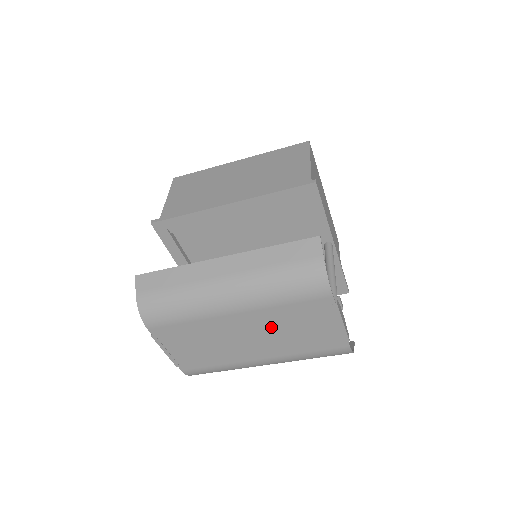
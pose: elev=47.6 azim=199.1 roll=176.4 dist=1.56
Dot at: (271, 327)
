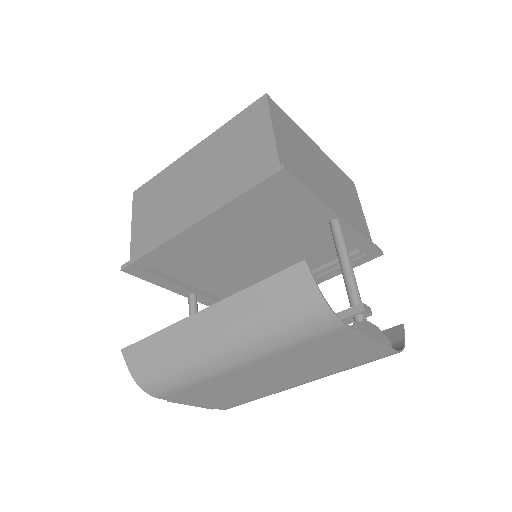
Dot at: (291, 364)
